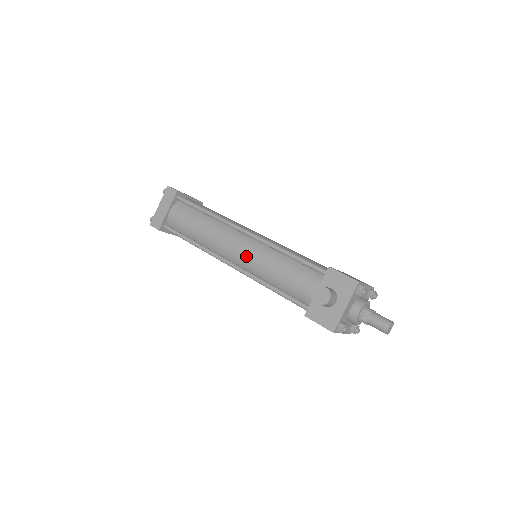
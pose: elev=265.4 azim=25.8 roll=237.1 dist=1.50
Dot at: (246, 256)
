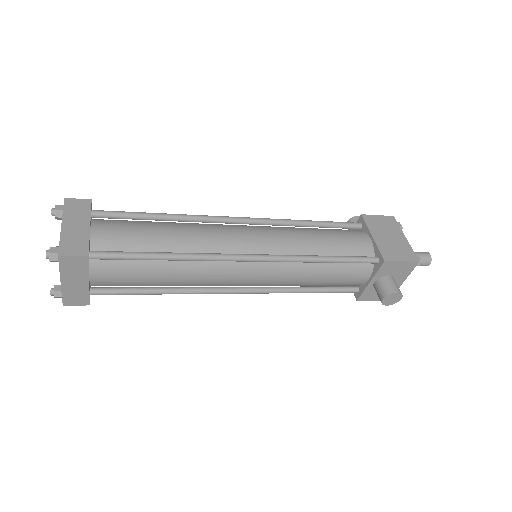
Dot at: (265, 282)
